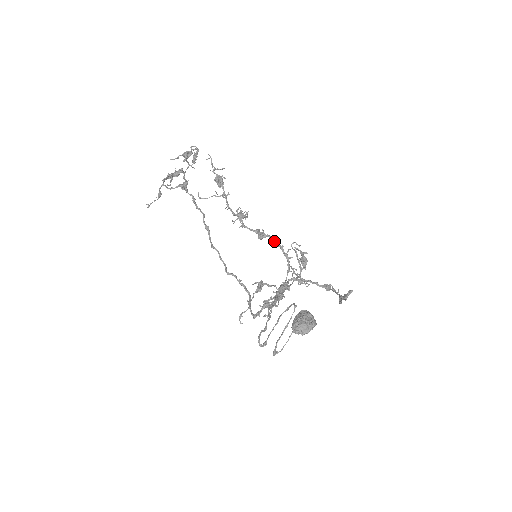
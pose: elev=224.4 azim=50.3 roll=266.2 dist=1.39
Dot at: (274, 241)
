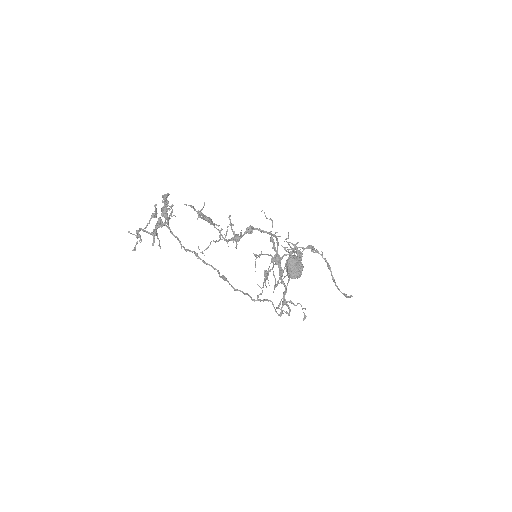
Dot at: (262, 230)
